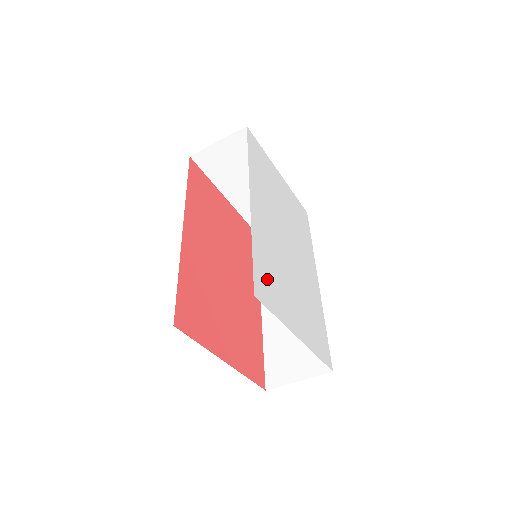
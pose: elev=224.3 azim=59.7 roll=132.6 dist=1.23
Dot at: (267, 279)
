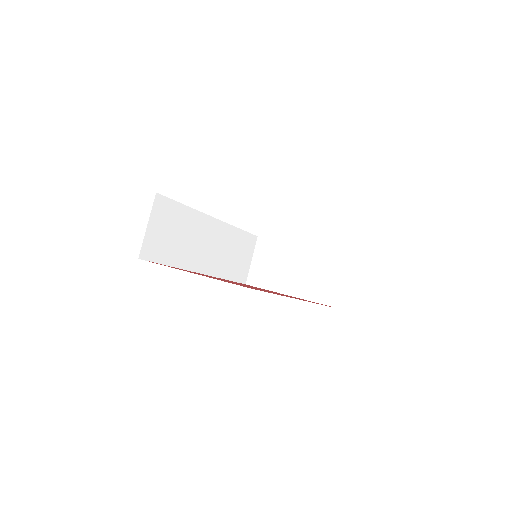
Dot at: occluded
